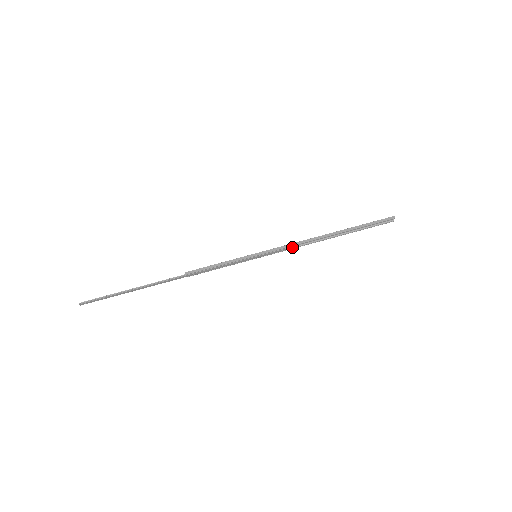
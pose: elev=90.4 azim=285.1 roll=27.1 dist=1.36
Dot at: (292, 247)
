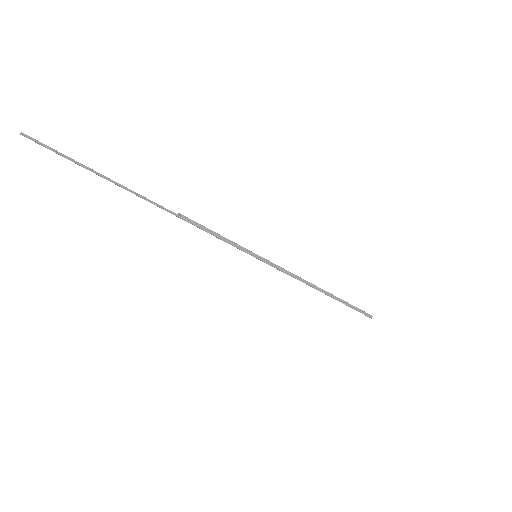
Dot at: (289, 273)
